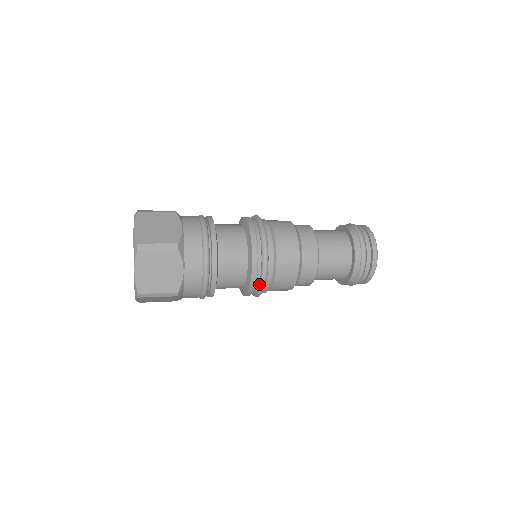
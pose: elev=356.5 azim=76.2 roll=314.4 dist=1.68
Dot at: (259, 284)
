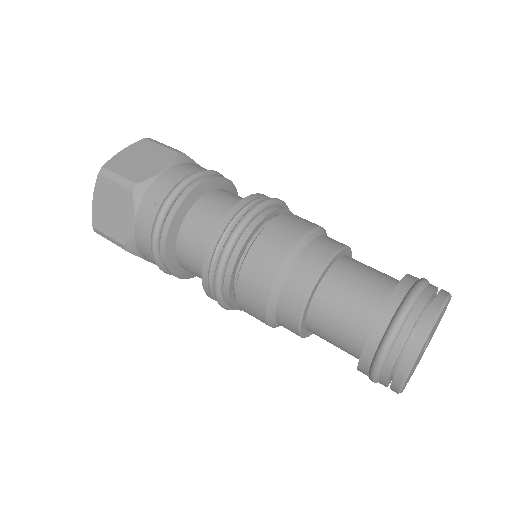
Dot at: occluded
